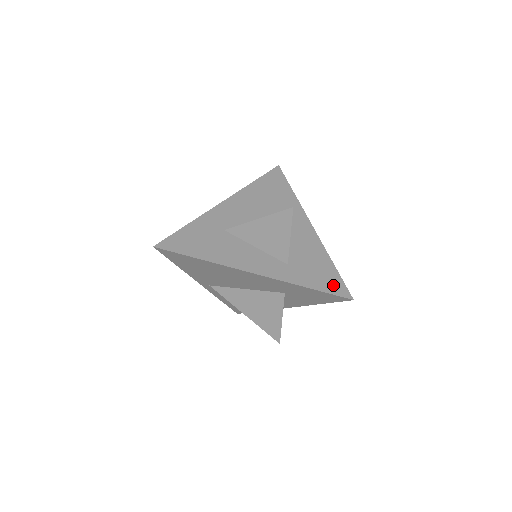
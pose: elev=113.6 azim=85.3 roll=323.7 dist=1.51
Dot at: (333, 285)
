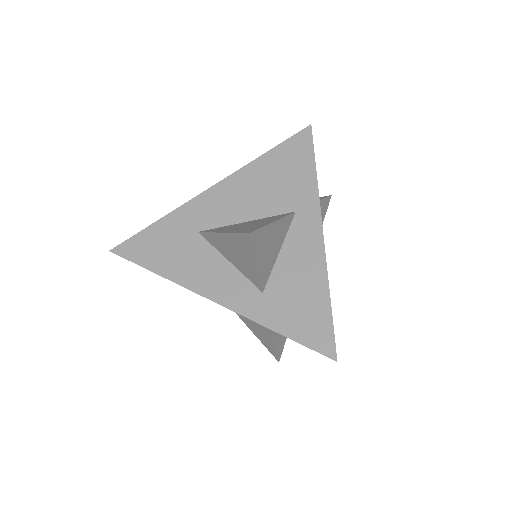
Dot at: (315, 333)
